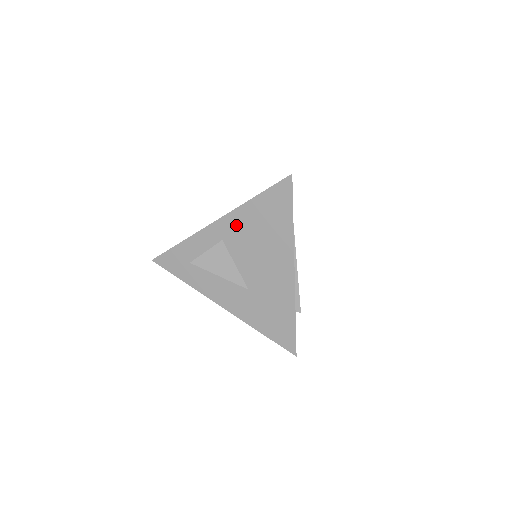
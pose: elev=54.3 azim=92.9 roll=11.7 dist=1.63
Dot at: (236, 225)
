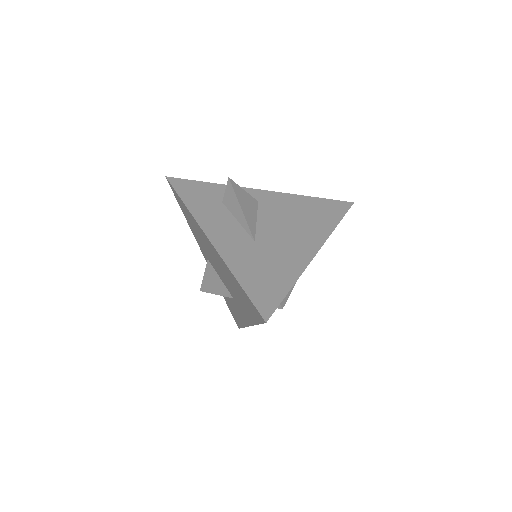
Dot at: (281, 201)
